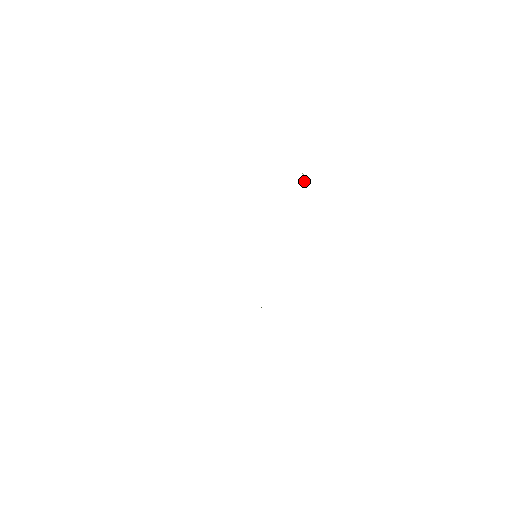
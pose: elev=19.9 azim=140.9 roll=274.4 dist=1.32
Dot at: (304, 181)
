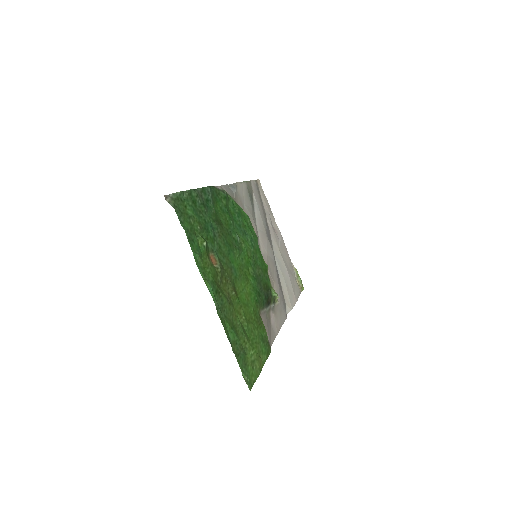
Dot at: (216, 219)
